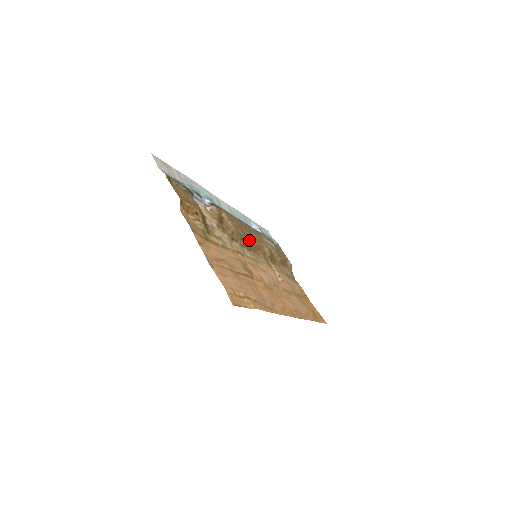
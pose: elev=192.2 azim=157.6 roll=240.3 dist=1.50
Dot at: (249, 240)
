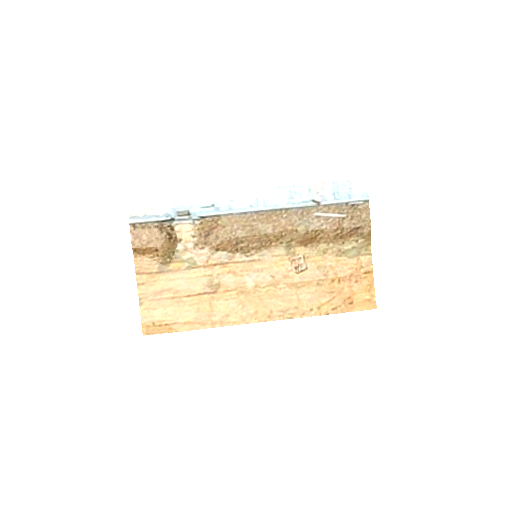
Dot at: (257, 237)
